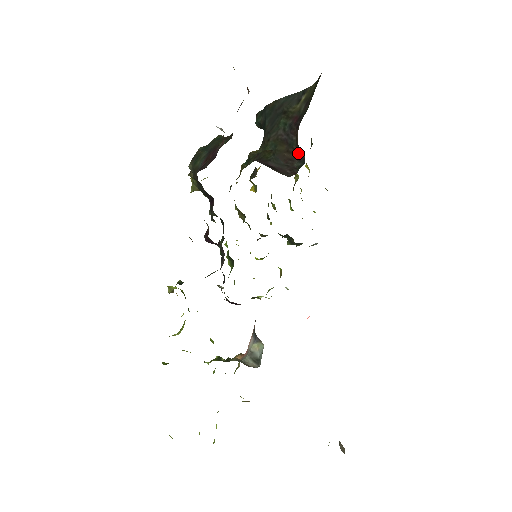
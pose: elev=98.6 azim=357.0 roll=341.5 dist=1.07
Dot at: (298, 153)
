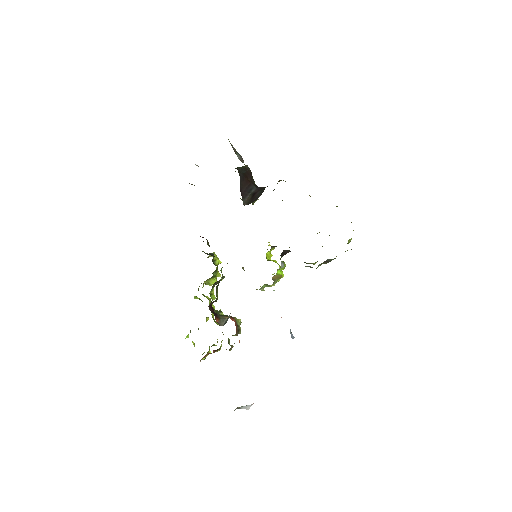
Dot at: occluded
